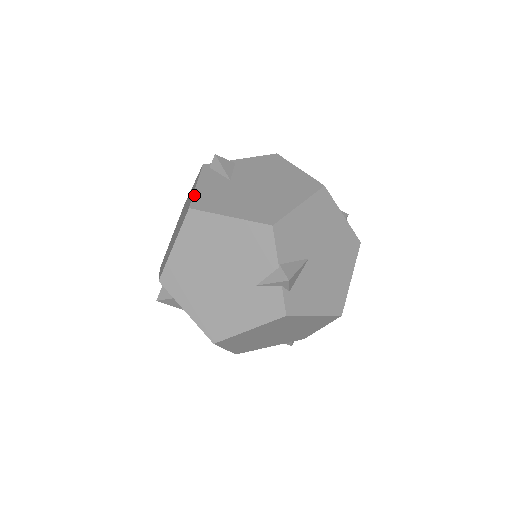
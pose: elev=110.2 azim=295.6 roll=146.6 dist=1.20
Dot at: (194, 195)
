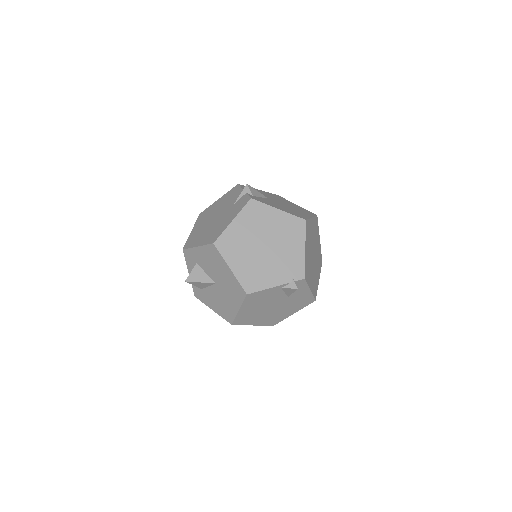
Dot at: occluded
